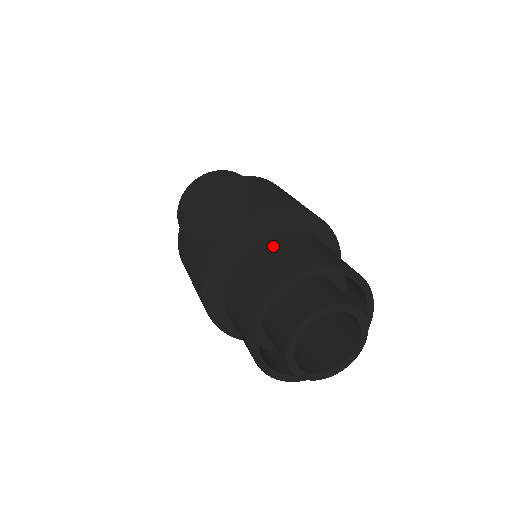
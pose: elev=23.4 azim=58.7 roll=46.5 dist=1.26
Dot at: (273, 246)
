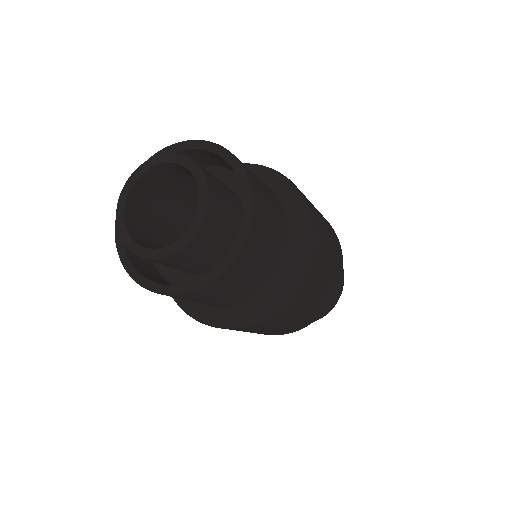
Dot at: occluded
